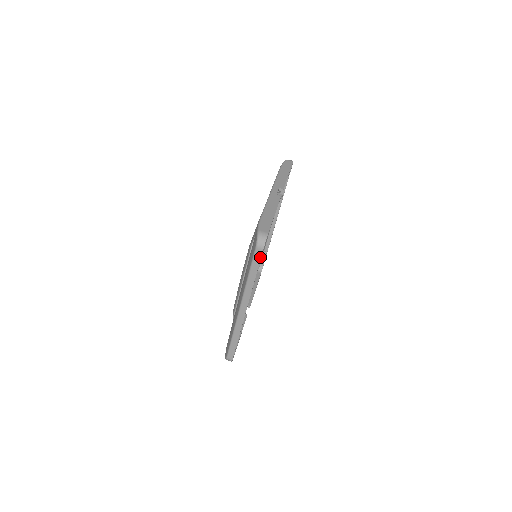
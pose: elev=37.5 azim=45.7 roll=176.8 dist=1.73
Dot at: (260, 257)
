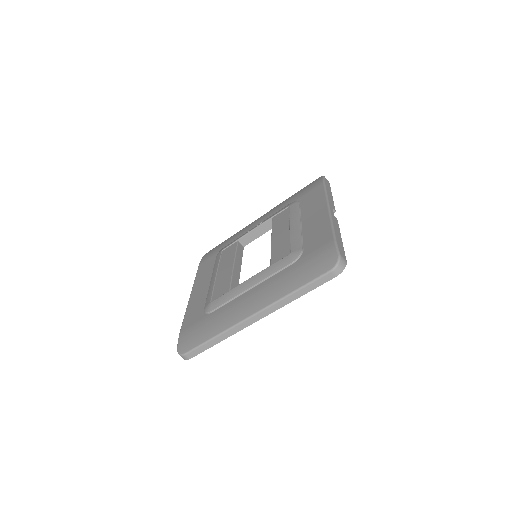
Dot at: (326, 281)
